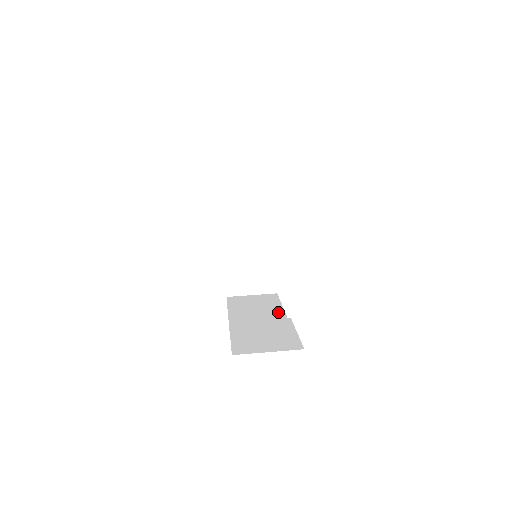
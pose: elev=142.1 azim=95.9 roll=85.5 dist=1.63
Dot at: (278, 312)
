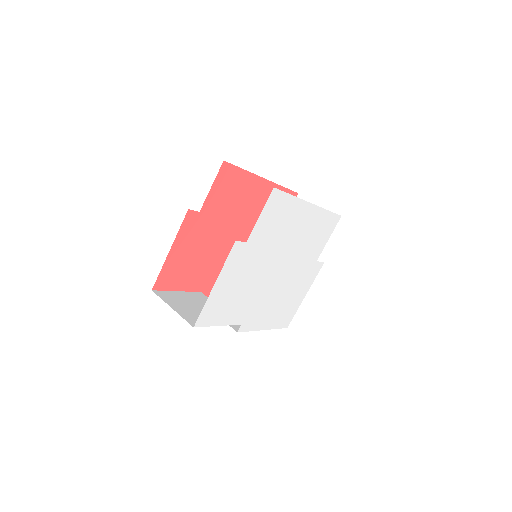
Dot at: occluded
